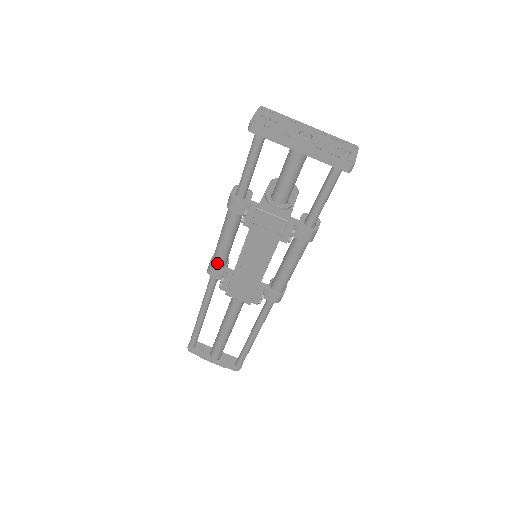
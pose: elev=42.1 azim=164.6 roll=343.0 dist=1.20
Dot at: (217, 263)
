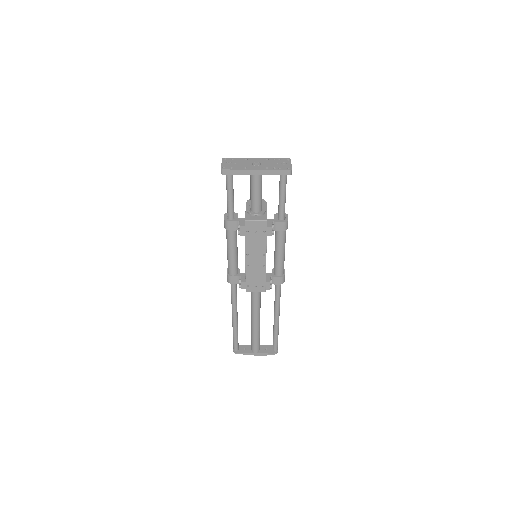
Dot at: (232, 272)
